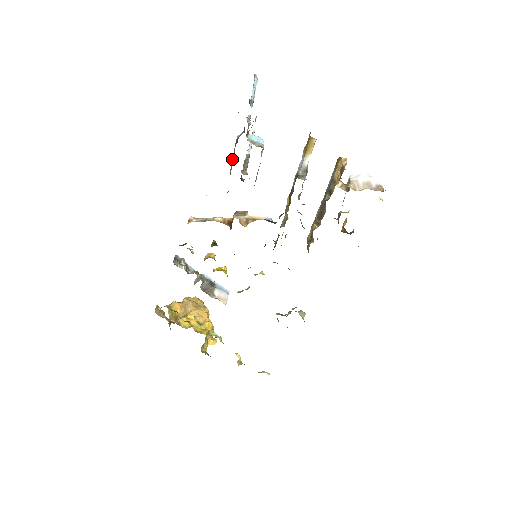
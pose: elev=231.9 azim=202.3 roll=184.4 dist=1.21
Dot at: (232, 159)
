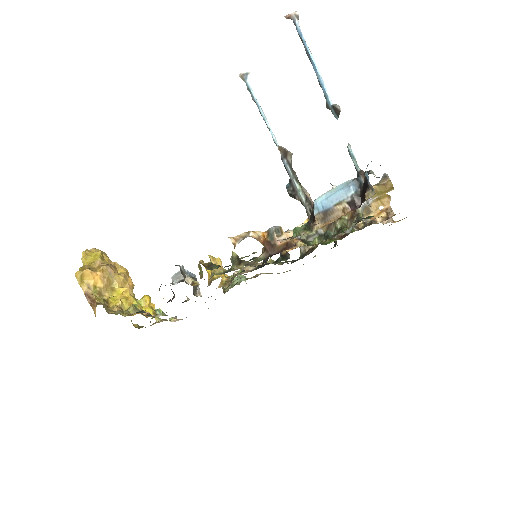
Dot at: (334, 208)
